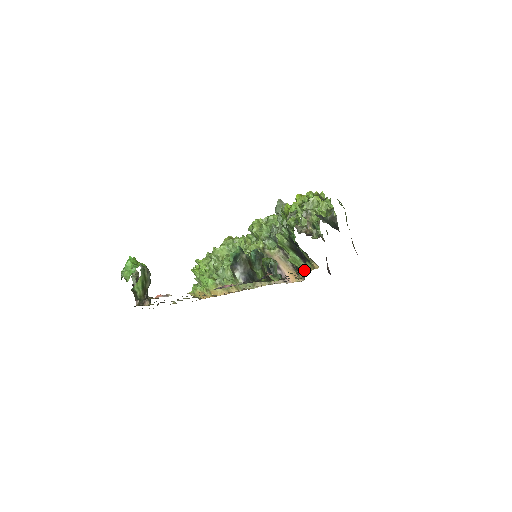
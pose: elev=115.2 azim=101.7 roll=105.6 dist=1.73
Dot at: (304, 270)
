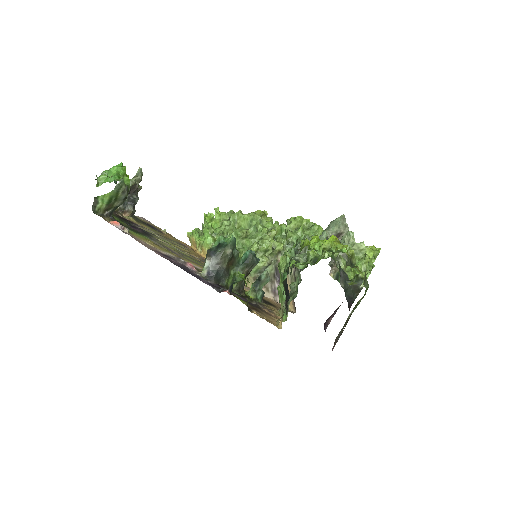
Dot at: (281, 312)
